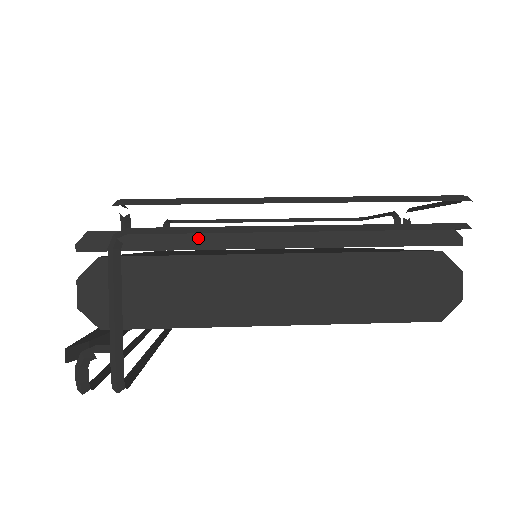
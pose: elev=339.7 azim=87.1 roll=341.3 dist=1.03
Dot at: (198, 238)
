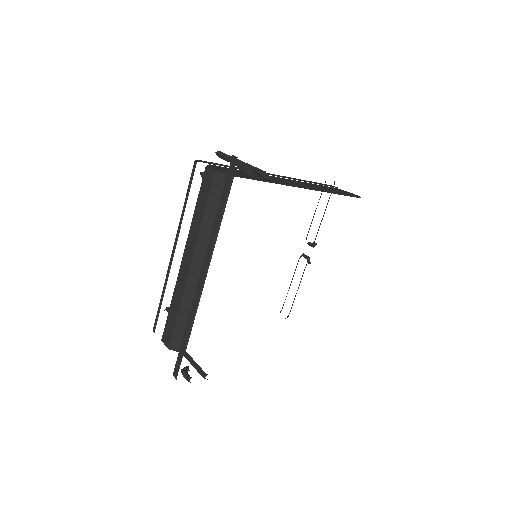
Dot at: occluded
